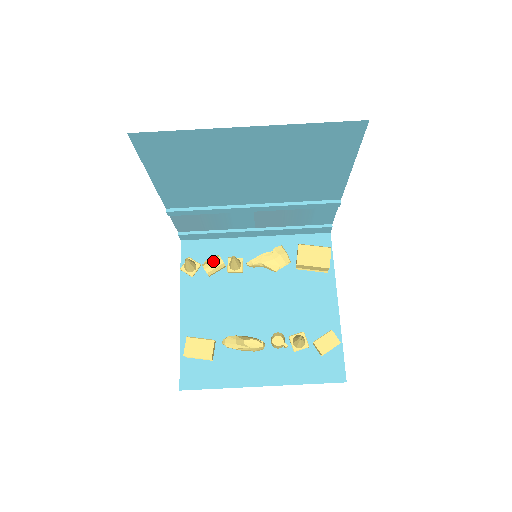
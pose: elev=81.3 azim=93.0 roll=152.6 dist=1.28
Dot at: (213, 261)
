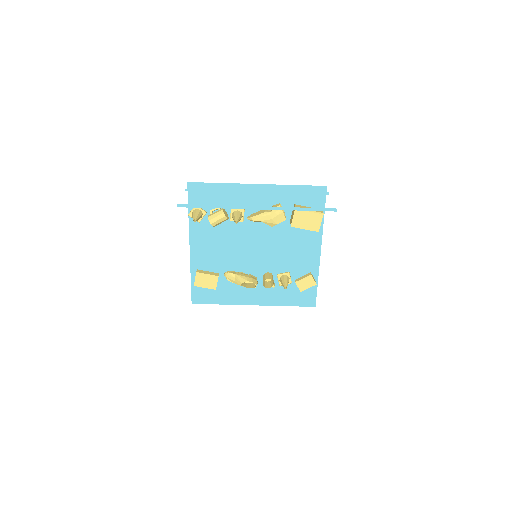
Dot at: (218, 217)
